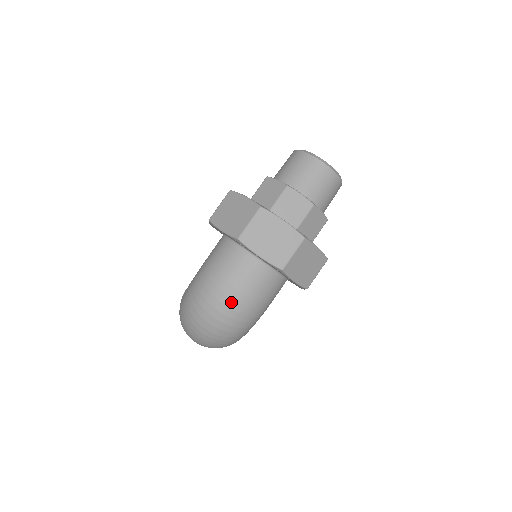
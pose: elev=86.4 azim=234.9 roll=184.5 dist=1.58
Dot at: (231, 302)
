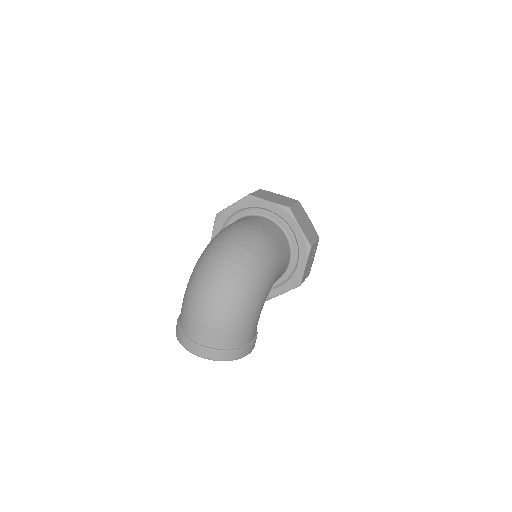
Dot at: (250, 232)
